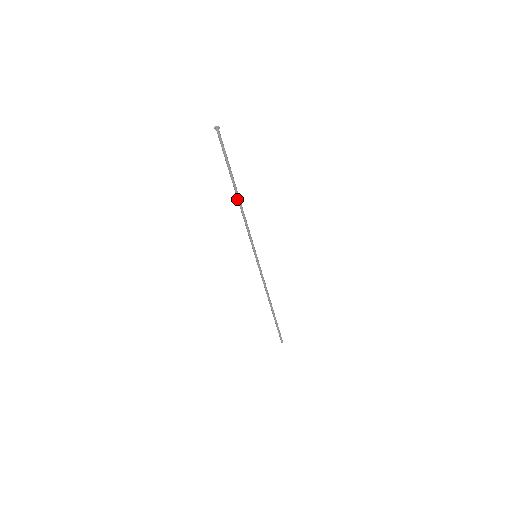
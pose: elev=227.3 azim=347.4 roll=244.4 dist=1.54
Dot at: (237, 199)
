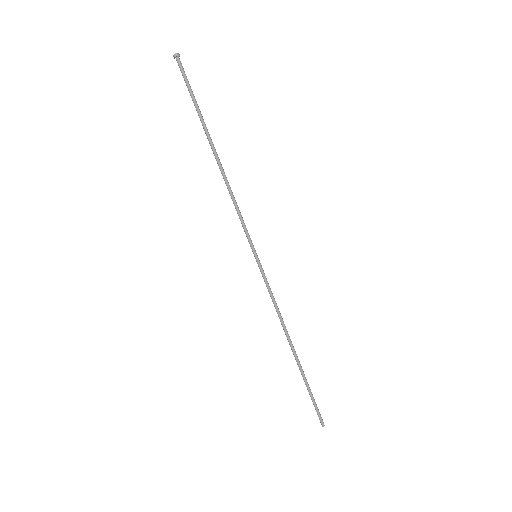
Dot at: (216, 160)
